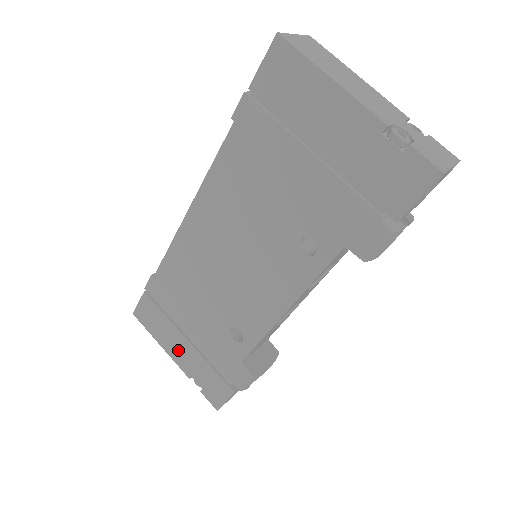
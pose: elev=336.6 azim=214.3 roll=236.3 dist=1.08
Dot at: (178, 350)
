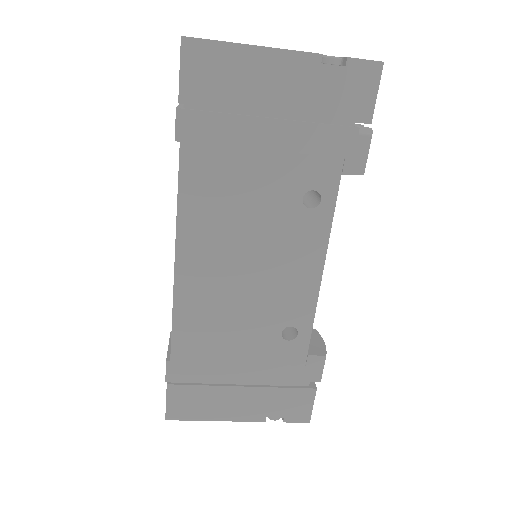
Dot at: (238, 406)
